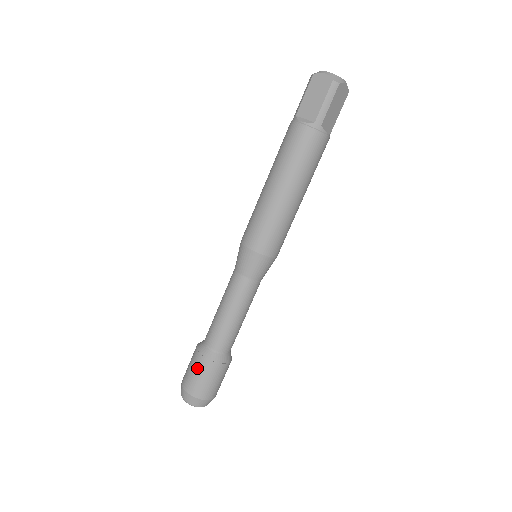
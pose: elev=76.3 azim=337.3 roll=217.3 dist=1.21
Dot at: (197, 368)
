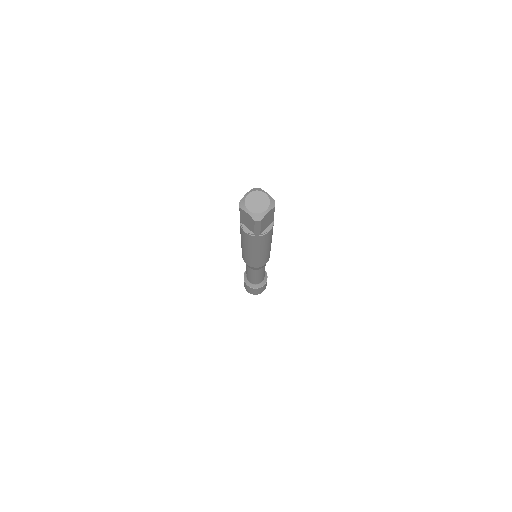
Dot at: (248, 288)
